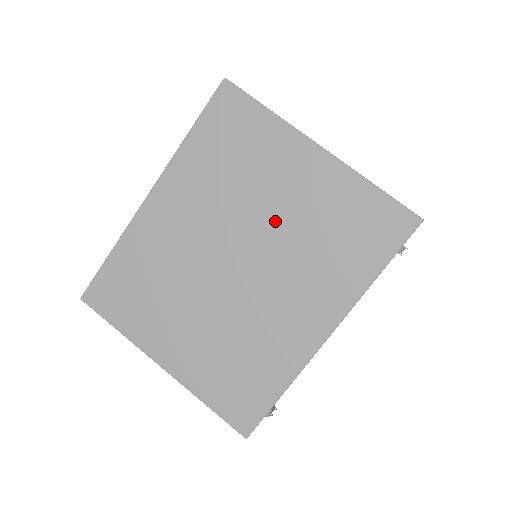
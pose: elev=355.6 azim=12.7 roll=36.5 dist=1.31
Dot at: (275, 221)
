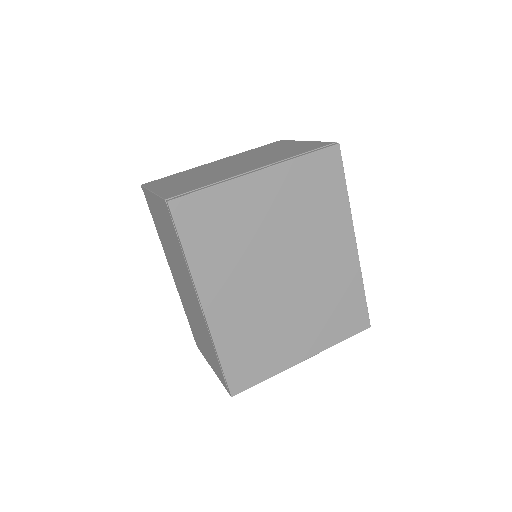
Dot at: (279, 231)
